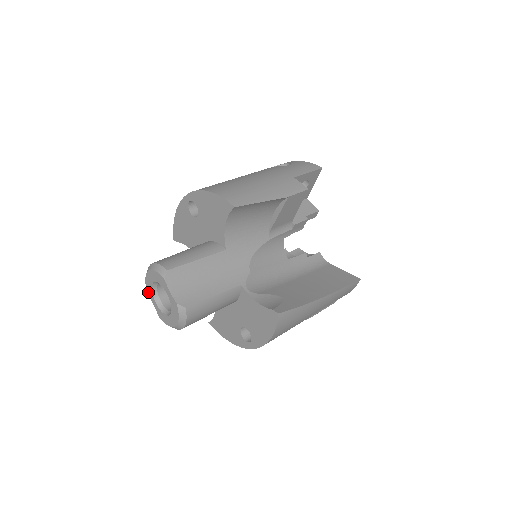
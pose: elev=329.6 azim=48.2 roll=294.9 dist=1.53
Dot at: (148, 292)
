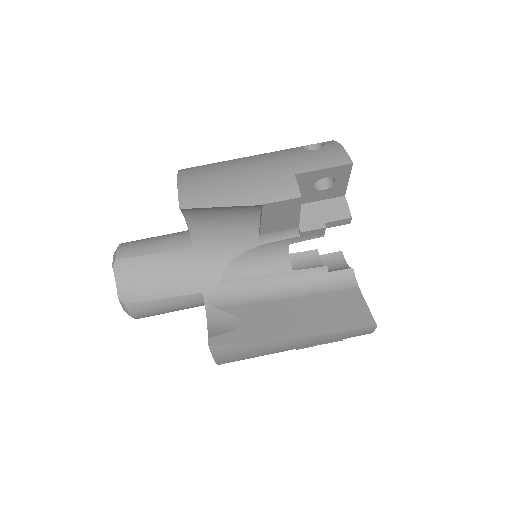
Dot at: occluded
